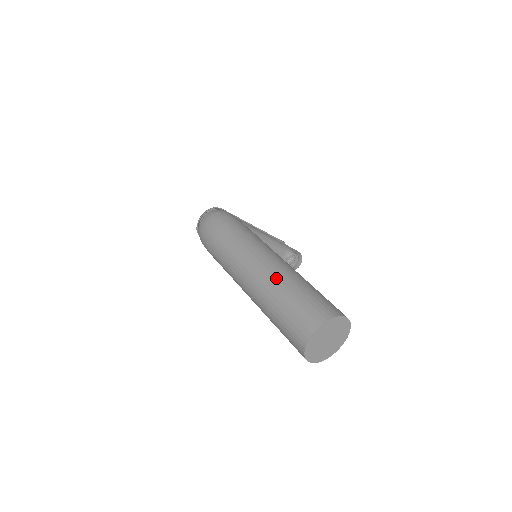
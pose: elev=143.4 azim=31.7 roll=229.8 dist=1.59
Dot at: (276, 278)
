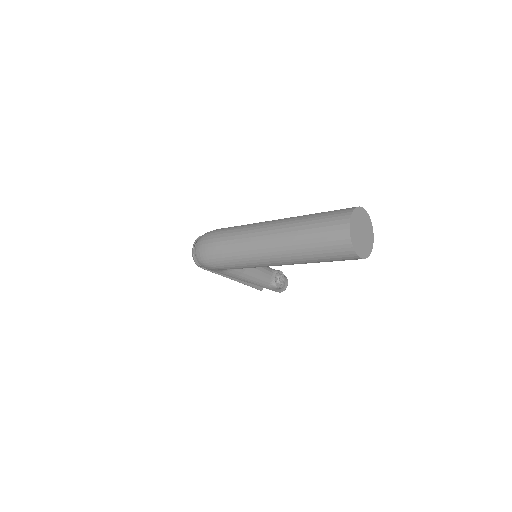
Dot at: (292, 221)
